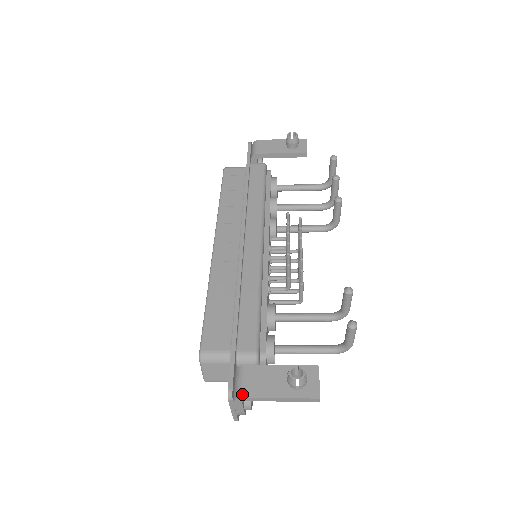
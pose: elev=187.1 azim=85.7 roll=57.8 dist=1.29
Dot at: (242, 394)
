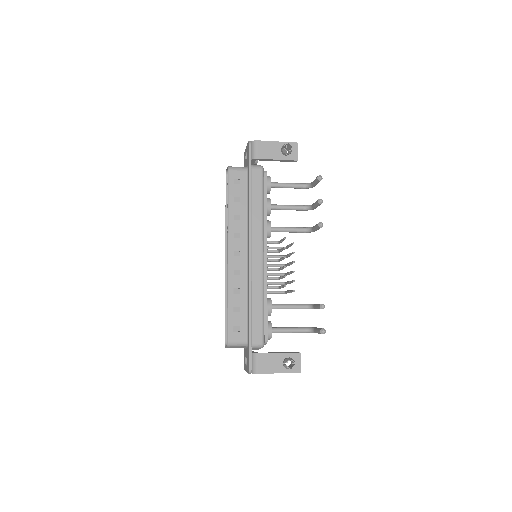
Dot at: (257, 372)
